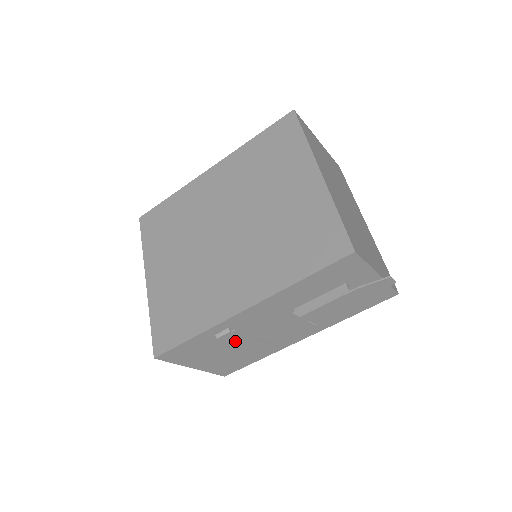
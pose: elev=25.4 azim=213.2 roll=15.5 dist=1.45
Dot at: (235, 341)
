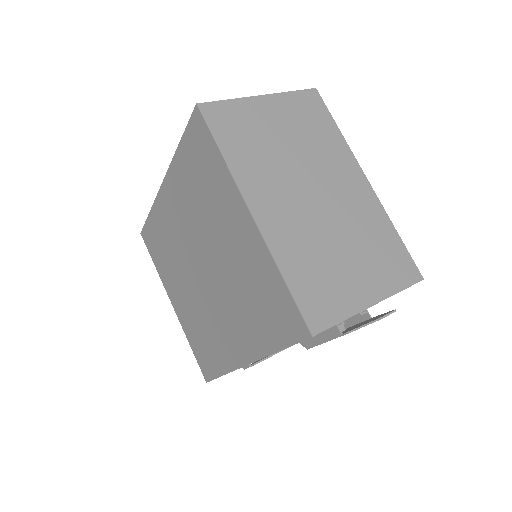
Dot at: occluded
